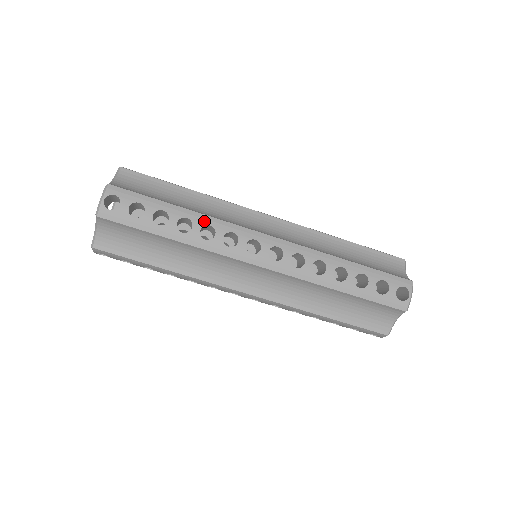
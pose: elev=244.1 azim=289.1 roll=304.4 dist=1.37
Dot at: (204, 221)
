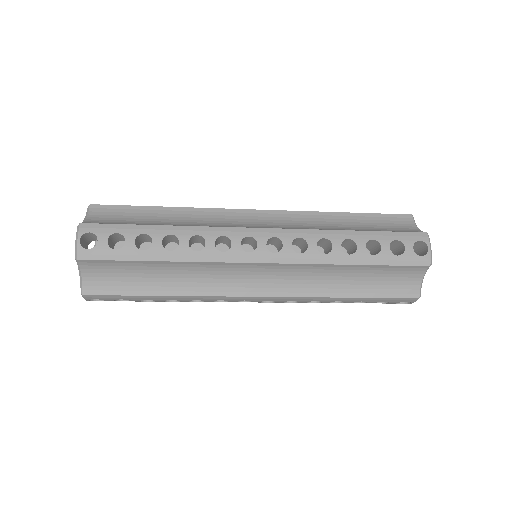
Dot at: (190, 233)
